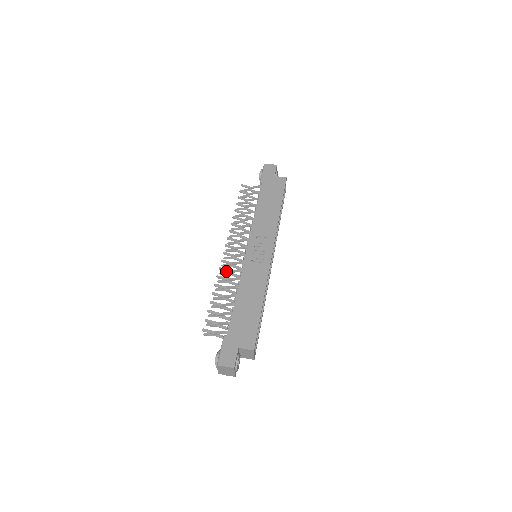
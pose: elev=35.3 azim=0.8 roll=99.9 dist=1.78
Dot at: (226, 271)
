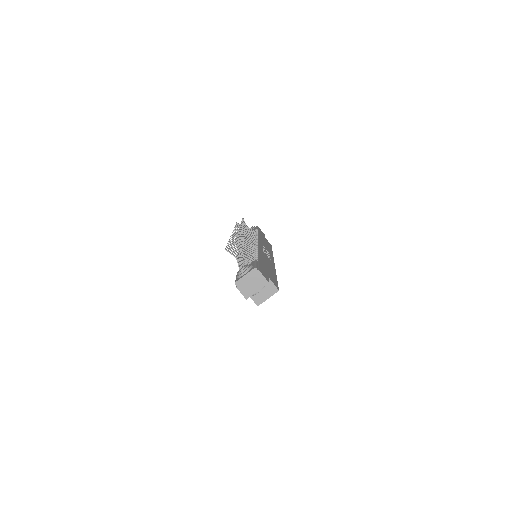
Dot at: occluded
